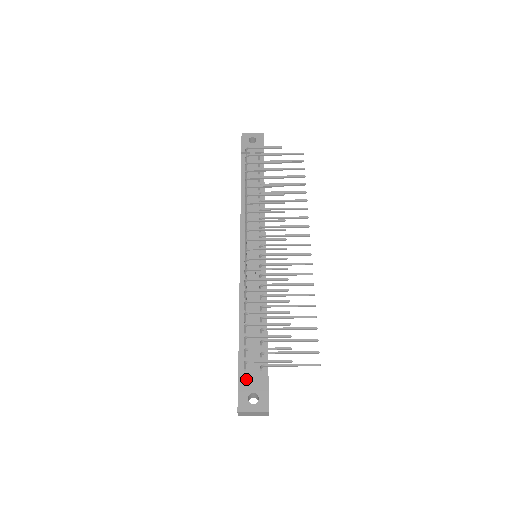
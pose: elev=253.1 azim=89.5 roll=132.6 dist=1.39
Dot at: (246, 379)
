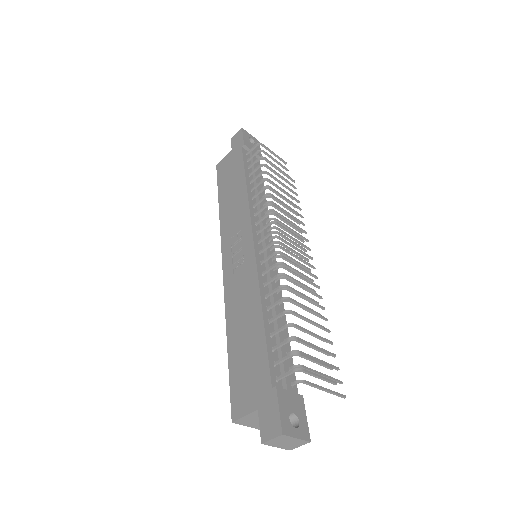
Dot at: (284, 393)
